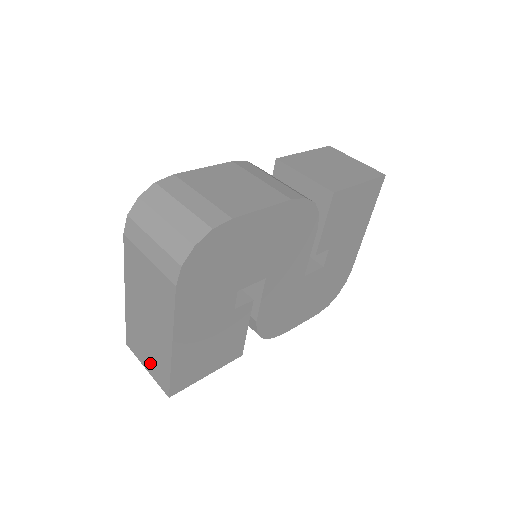
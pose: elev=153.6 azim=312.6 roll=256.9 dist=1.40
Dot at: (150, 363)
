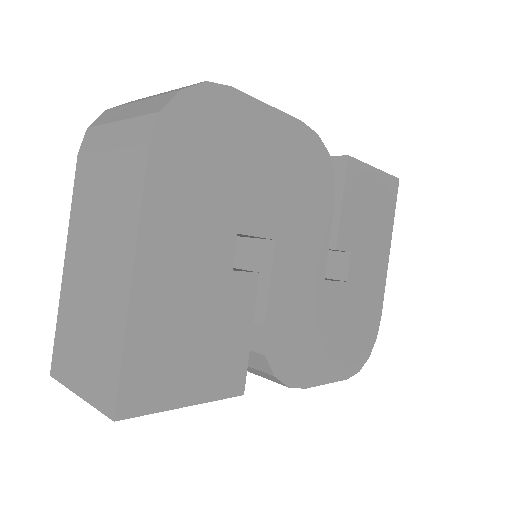
Dot at: (87, 370)
